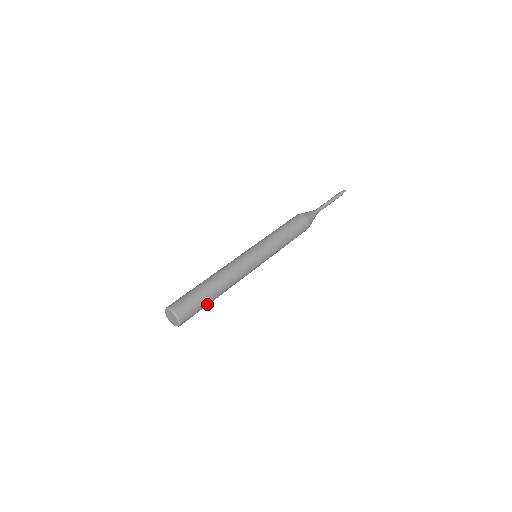
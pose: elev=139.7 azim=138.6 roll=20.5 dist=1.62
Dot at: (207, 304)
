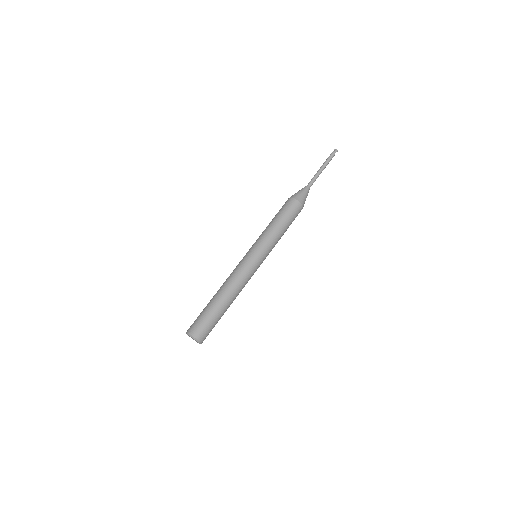
Dot at: (220, 318)
